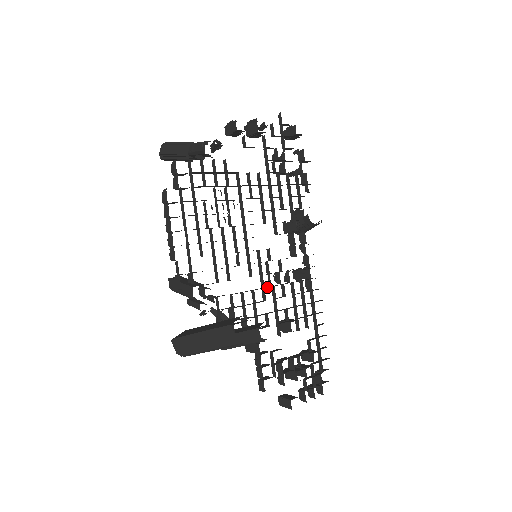
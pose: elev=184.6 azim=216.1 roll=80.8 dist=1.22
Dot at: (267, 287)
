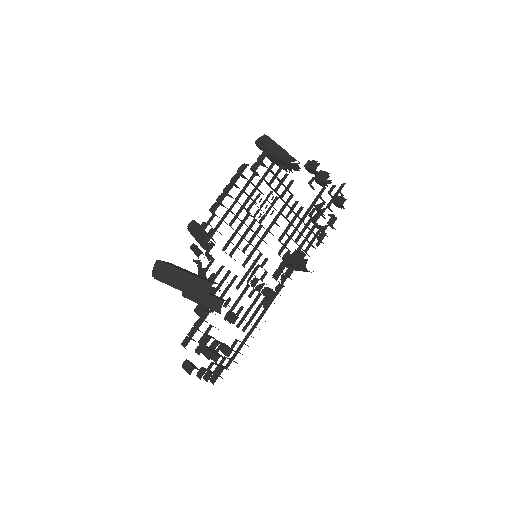
Dot at: occluded
